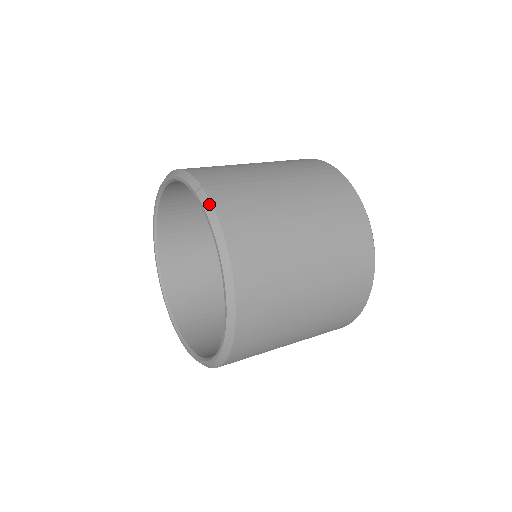
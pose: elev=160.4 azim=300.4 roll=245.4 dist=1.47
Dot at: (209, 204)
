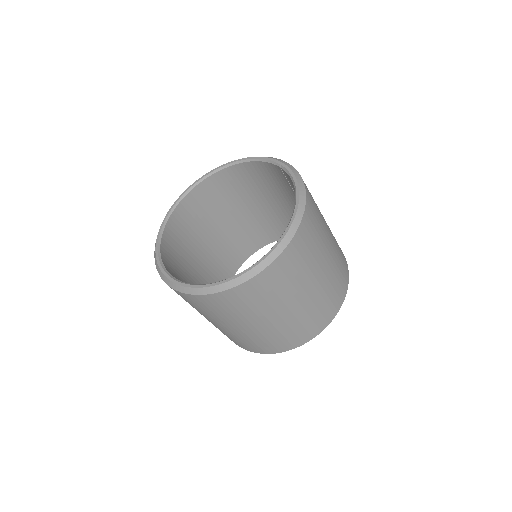
Dot at: (295, 170)
